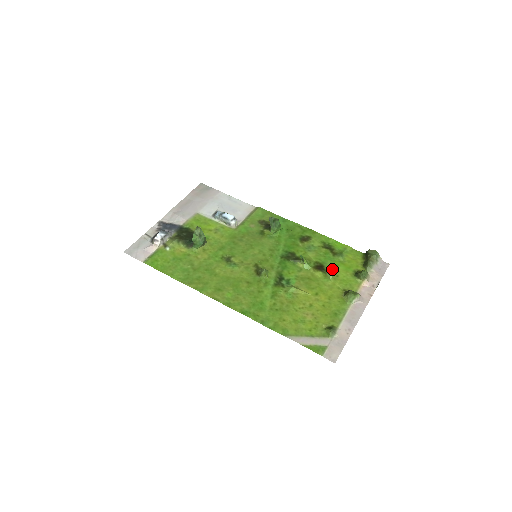
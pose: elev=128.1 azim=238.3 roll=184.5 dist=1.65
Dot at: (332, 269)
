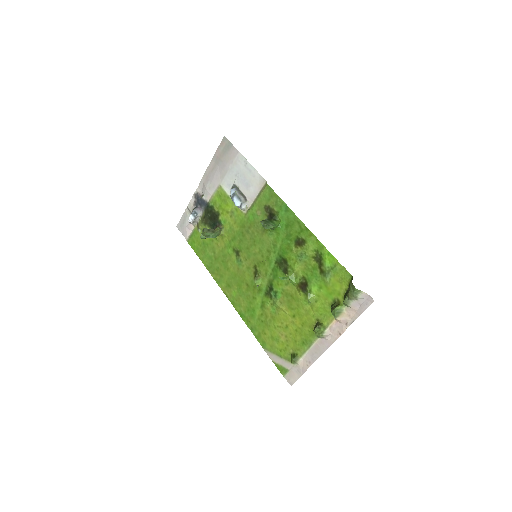
Dot at: (314, 291)
